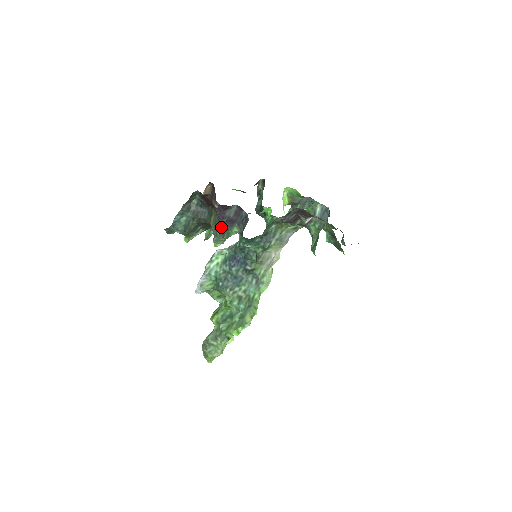
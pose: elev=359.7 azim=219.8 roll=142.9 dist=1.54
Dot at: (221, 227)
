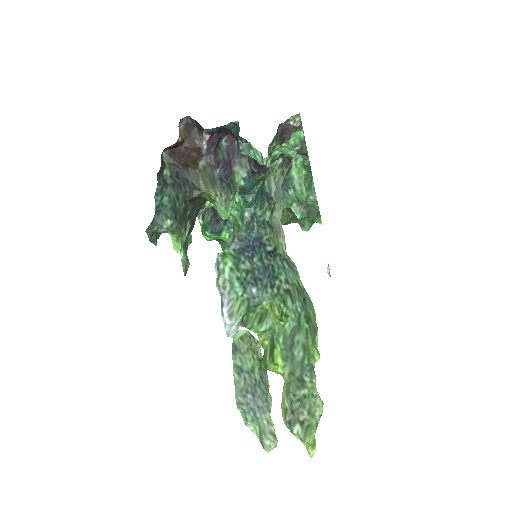
Dot at: (221, 179)
